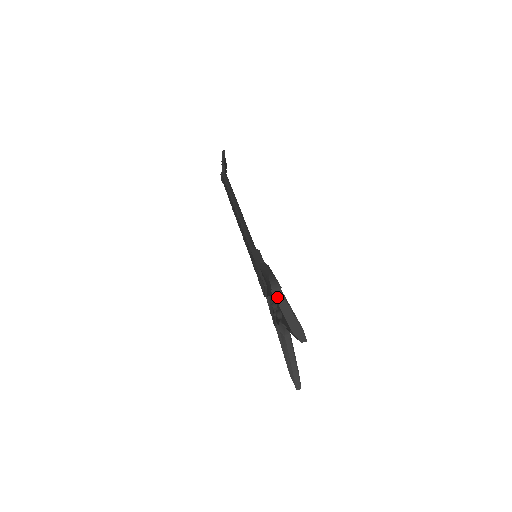
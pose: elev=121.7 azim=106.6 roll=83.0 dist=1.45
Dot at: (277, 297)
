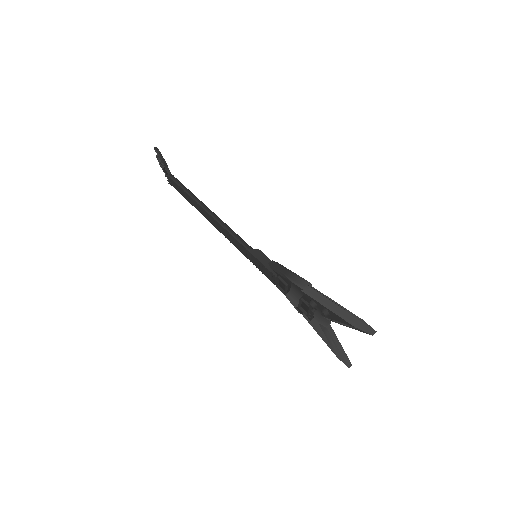
Dot at: (313, 295)
